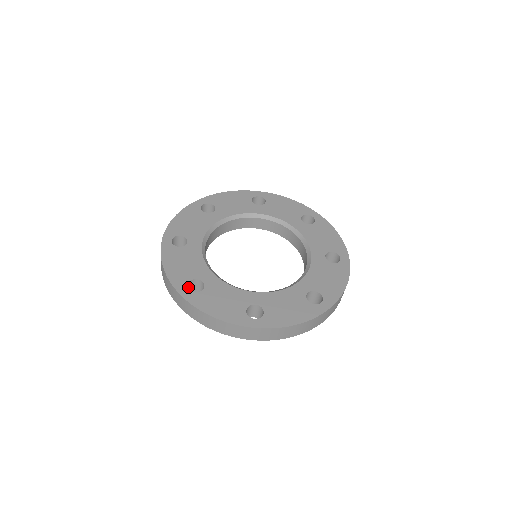
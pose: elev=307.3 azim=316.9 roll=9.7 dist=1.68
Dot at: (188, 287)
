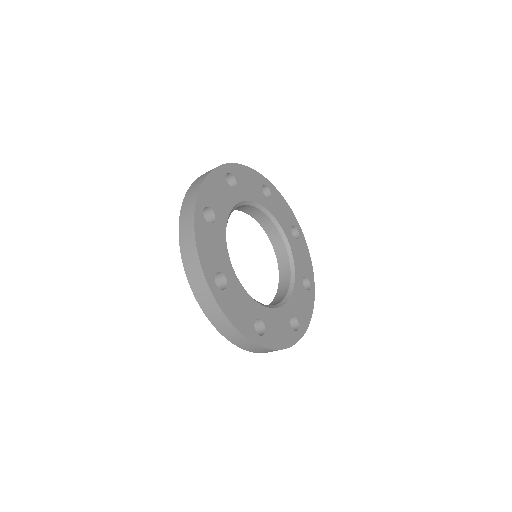
Dot at: occluded
